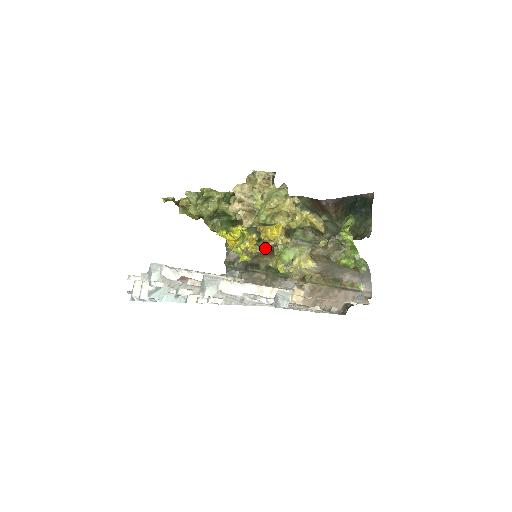
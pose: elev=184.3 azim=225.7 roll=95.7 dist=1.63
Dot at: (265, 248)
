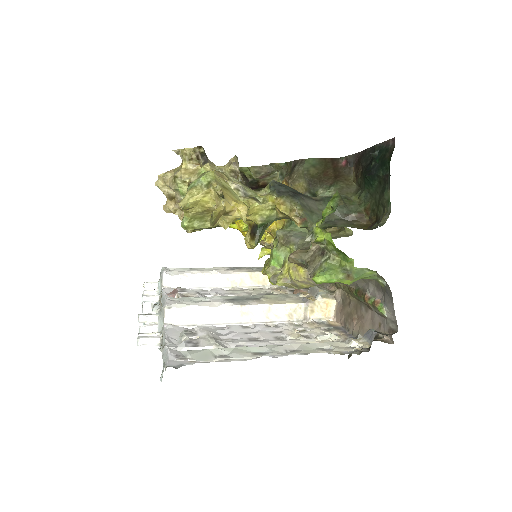
Dot at: occluded
